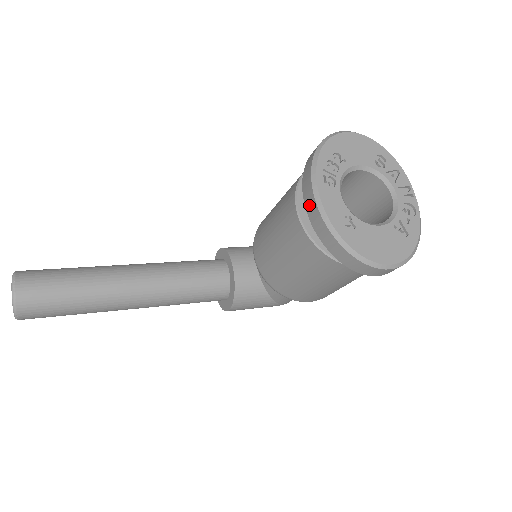
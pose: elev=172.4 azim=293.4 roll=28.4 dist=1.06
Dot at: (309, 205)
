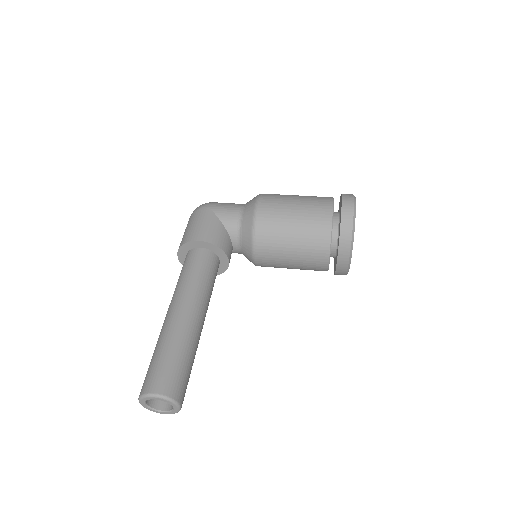
Dot at: (342, 263)
